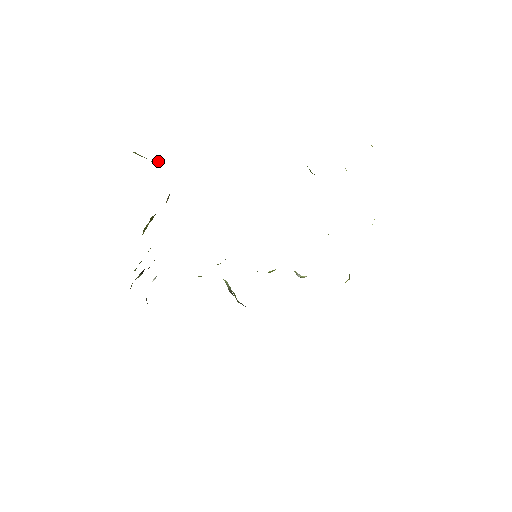
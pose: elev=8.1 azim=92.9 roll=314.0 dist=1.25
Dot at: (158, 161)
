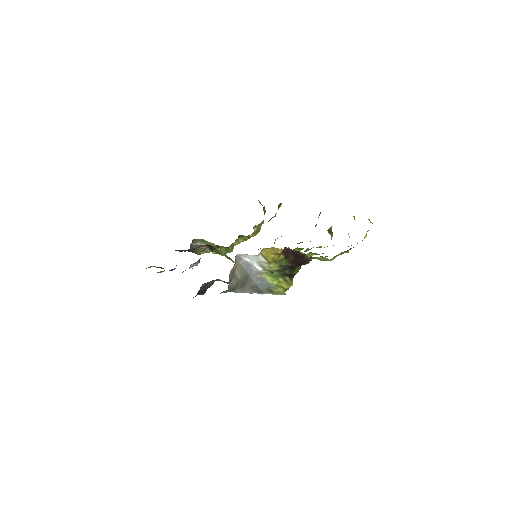
Dot at: (264, 207)
